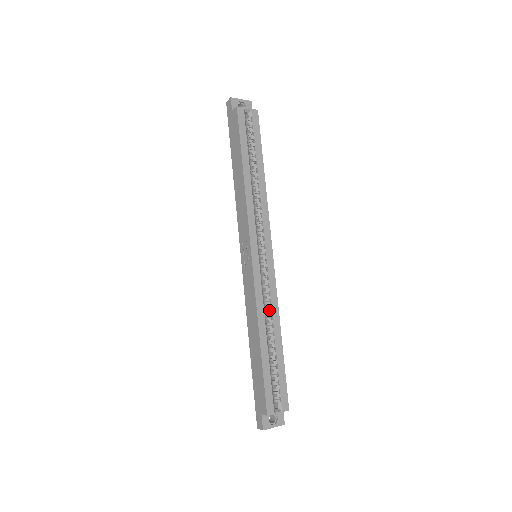
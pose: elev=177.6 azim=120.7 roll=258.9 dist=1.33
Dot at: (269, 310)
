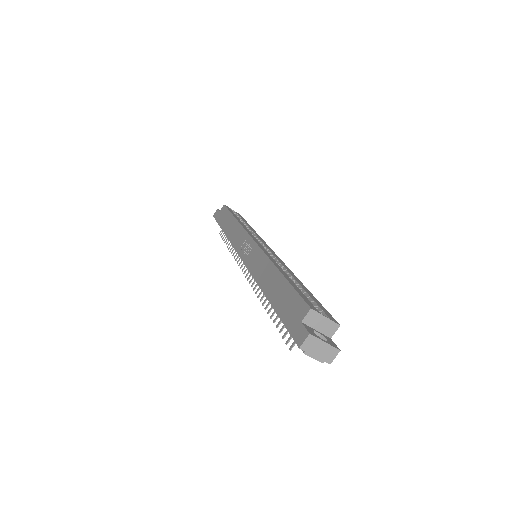
Dot at: occluded
